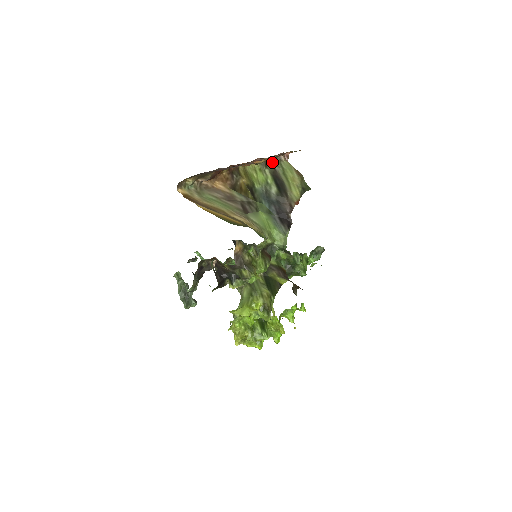
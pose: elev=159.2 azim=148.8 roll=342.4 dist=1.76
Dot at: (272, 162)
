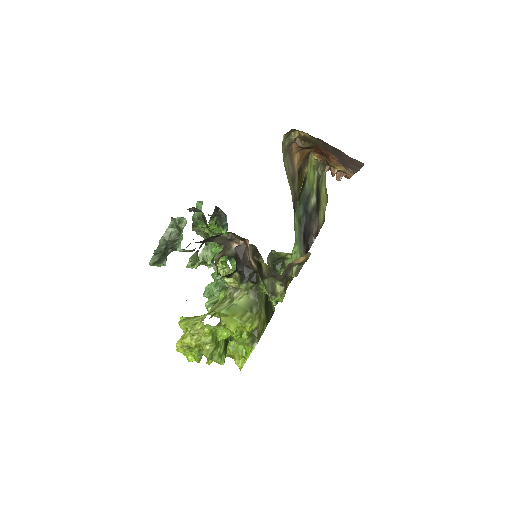
Dot at: occluded
